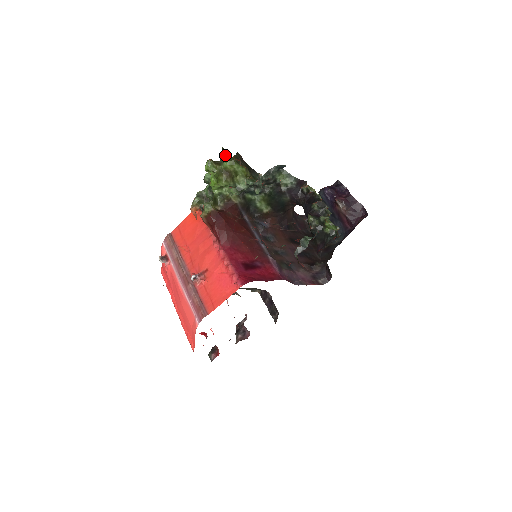
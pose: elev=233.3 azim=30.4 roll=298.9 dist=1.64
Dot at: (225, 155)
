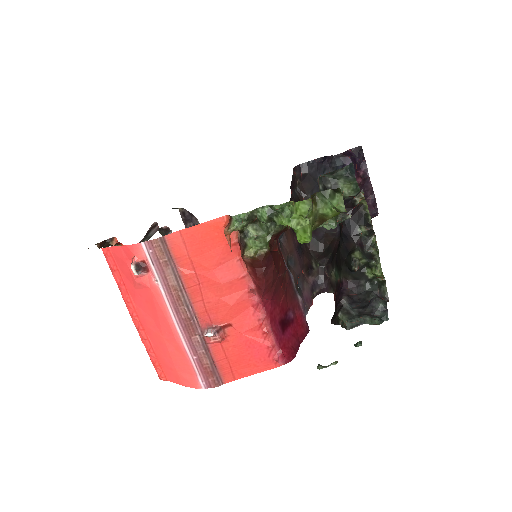
Dot at: (342, 209)
